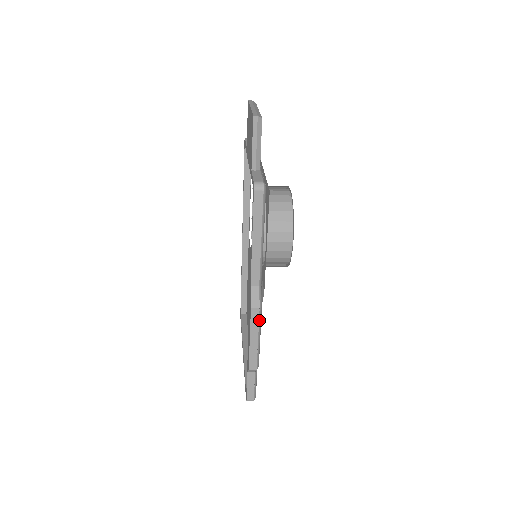
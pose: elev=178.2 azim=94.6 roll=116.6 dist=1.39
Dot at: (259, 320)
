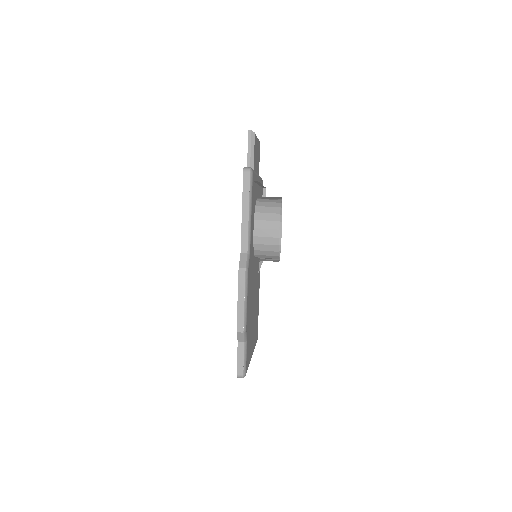
Dot at: (245, 280)
